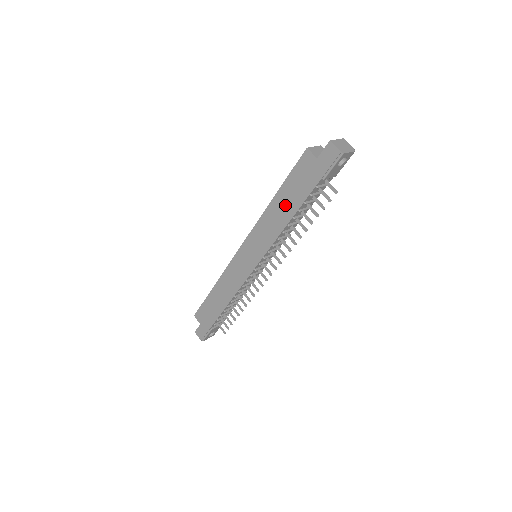
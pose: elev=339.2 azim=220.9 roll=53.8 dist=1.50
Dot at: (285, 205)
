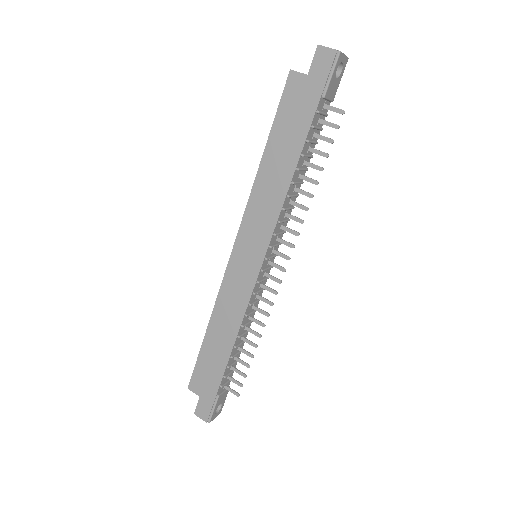
Dot at: (281, 157)
